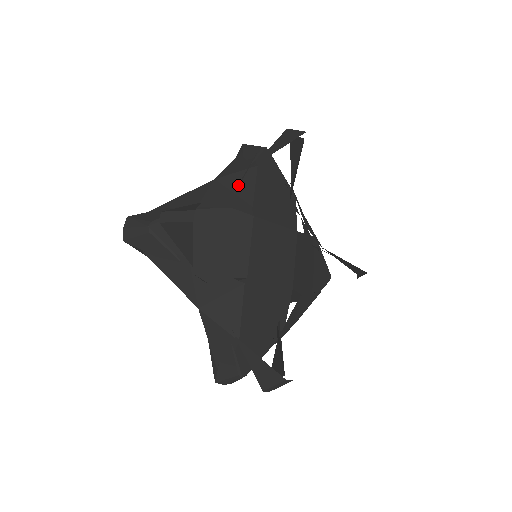
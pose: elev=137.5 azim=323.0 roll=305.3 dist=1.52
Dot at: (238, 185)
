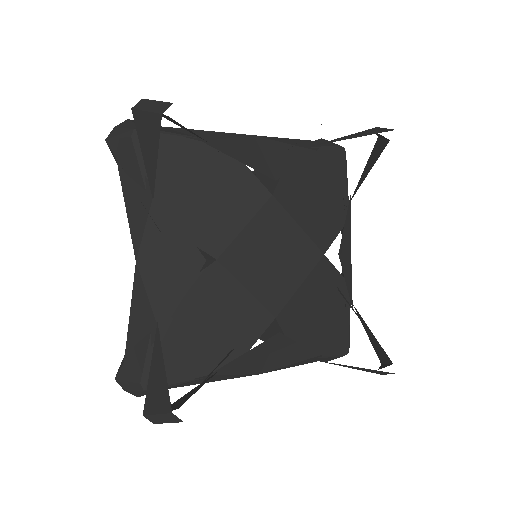
Dot at: (164, 244)
